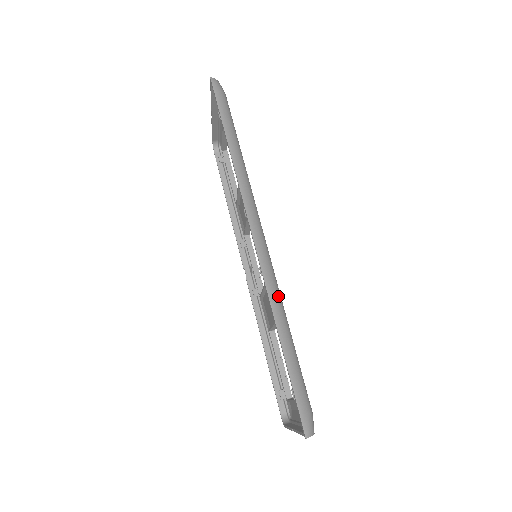
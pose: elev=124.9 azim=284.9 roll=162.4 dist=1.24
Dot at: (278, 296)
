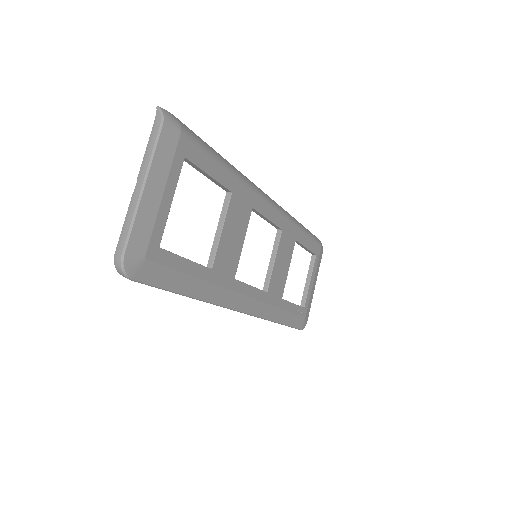
Dot at: (244, 177)
